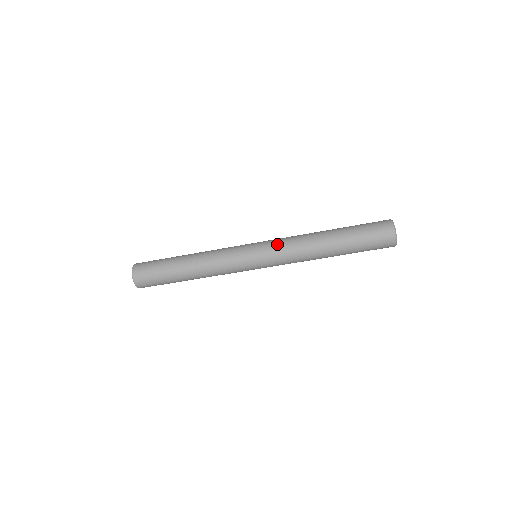
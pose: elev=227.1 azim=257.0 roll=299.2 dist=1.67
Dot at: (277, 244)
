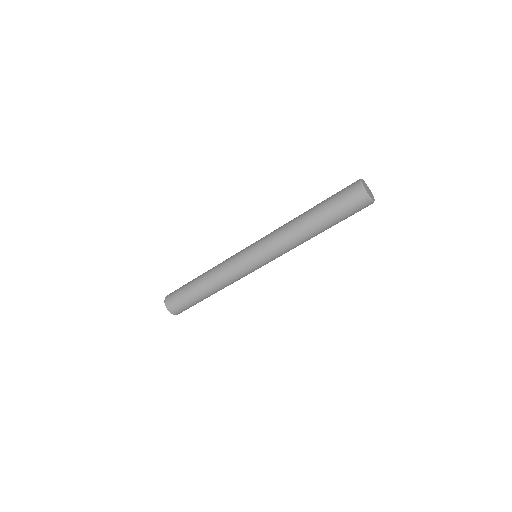
Dot at: (272, 251)
